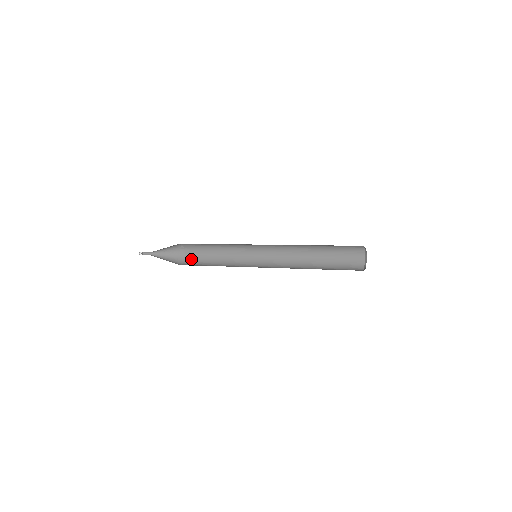
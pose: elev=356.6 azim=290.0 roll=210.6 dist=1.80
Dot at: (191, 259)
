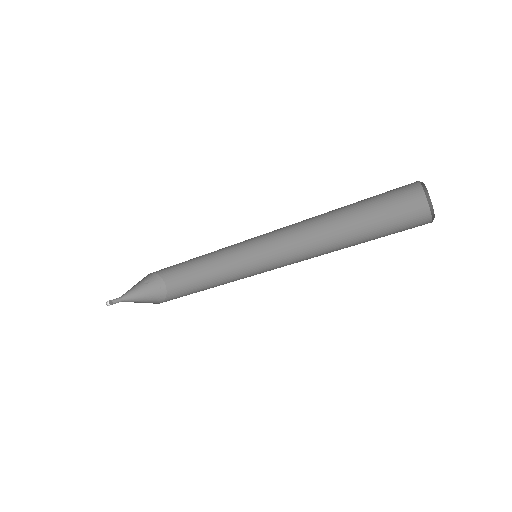
Dot at: (172, 298)
